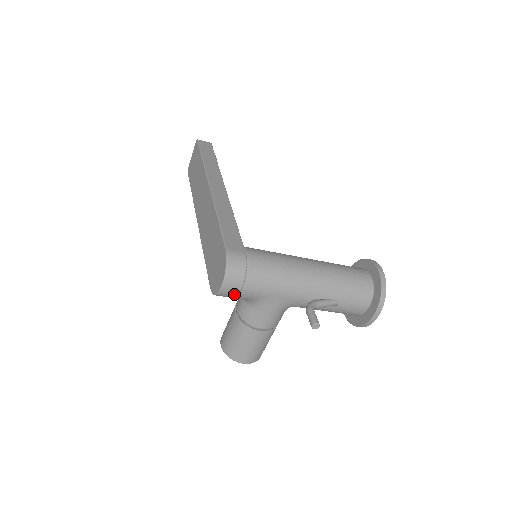
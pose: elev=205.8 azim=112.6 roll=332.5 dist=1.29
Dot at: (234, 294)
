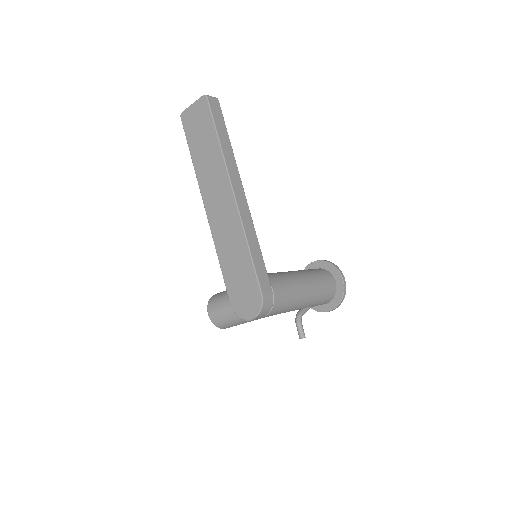
Dot at: occluded
